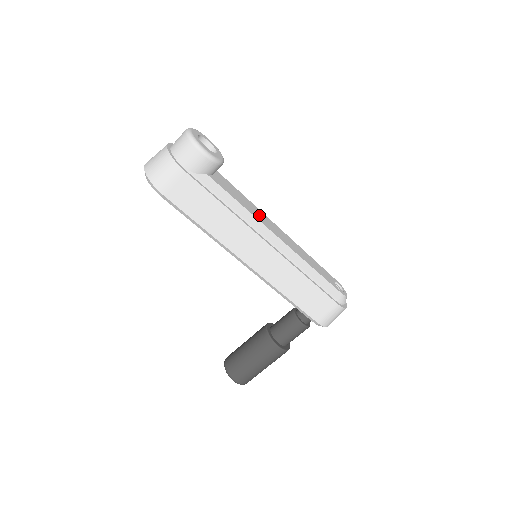
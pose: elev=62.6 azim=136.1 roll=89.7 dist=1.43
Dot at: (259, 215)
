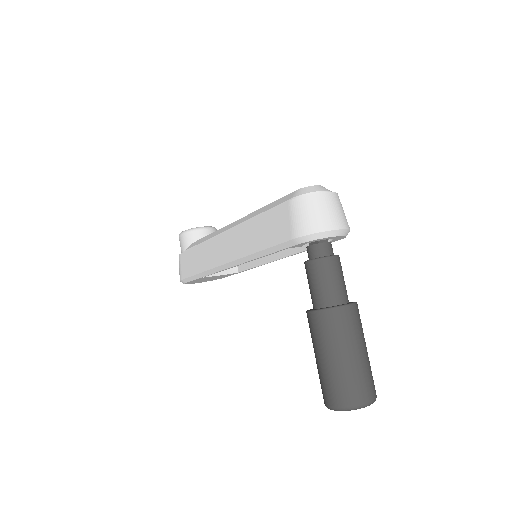
Dot at: occluded
